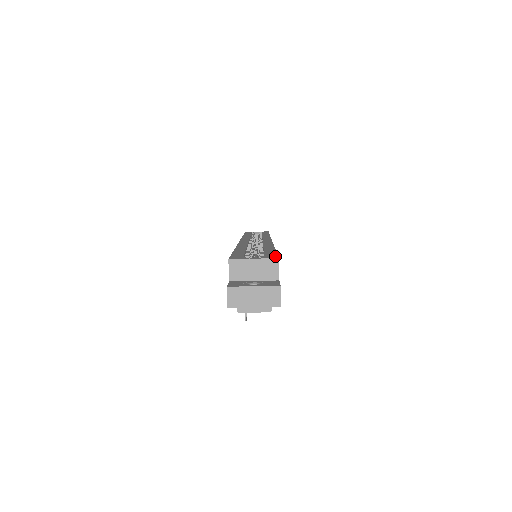
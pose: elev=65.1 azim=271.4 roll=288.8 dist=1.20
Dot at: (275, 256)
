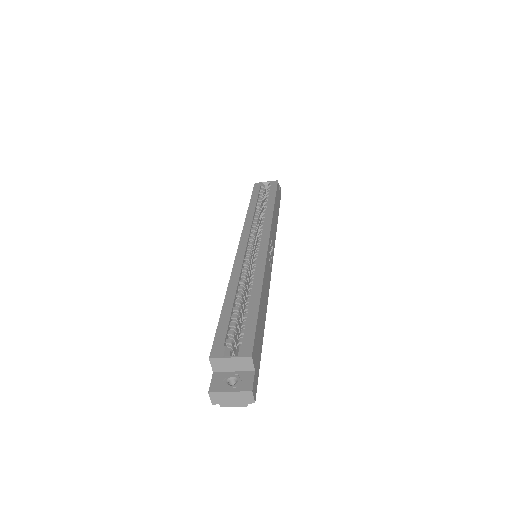
Dot at: (250, 347)
